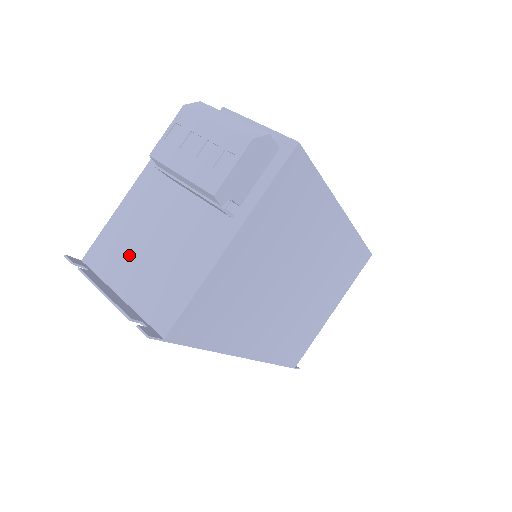
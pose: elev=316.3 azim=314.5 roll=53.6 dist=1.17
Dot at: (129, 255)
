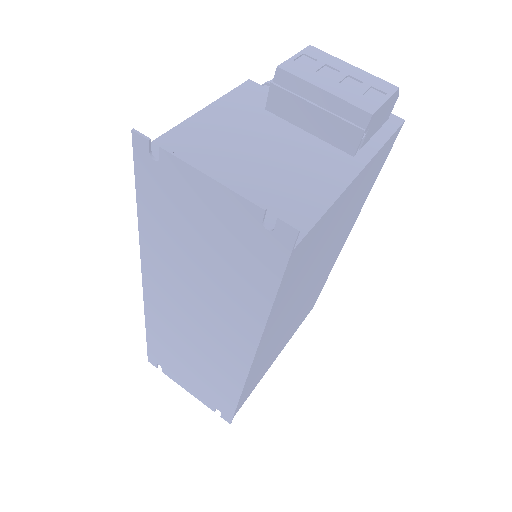
Dot at: (219, 161)
